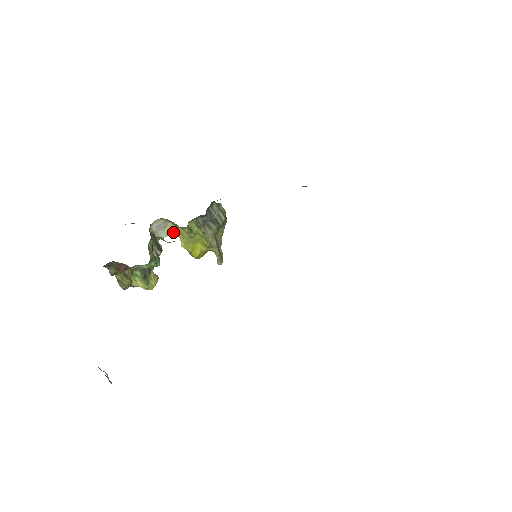
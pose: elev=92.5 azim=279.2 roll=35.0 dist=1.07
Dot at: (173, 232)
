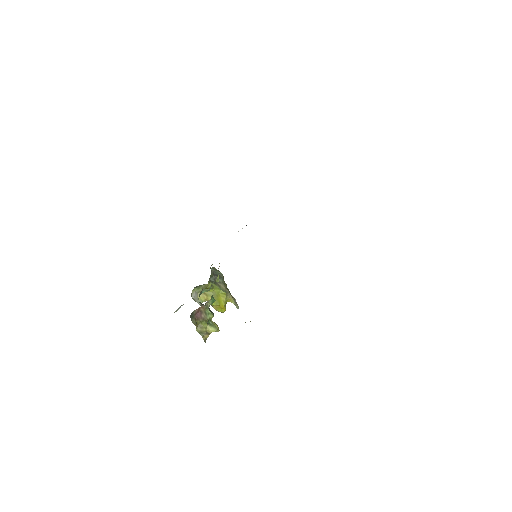
Dot at: (203, 299)
